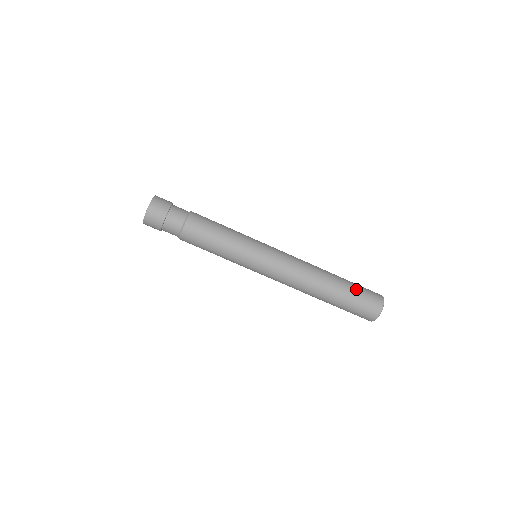
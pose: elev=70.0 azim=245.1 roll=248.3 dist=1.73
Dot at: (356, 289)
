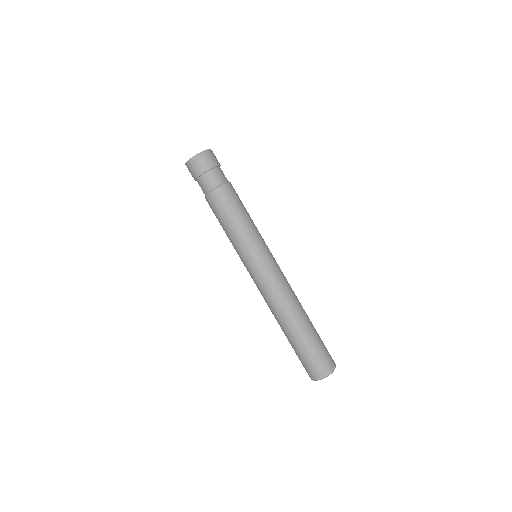
Dot at: occluded
